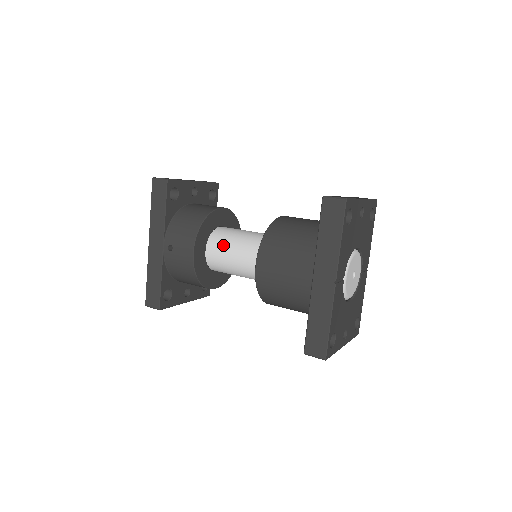
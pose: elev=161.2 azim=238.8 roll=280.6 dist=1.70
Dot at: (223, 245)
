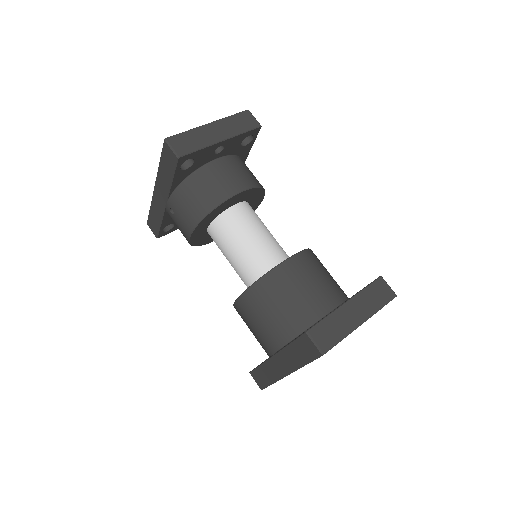
Dot at: (224, 239)
